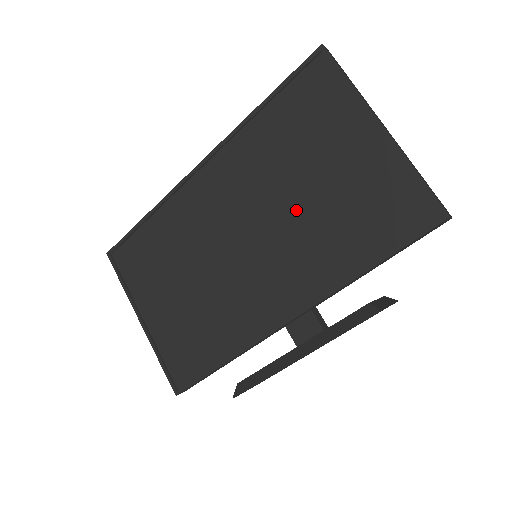
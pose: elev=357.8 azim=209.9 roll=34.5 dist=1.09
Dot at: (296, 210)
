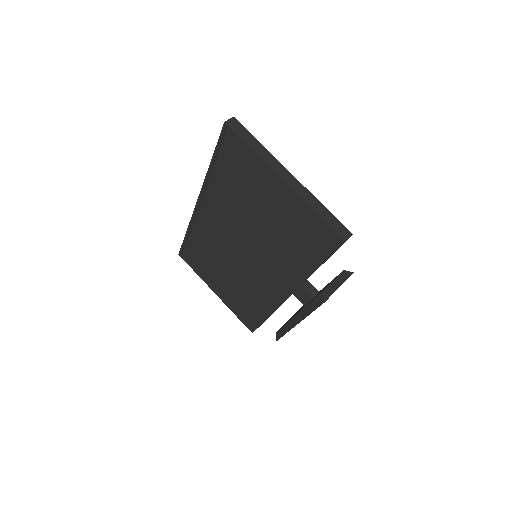
Dot at: (262, 232)
